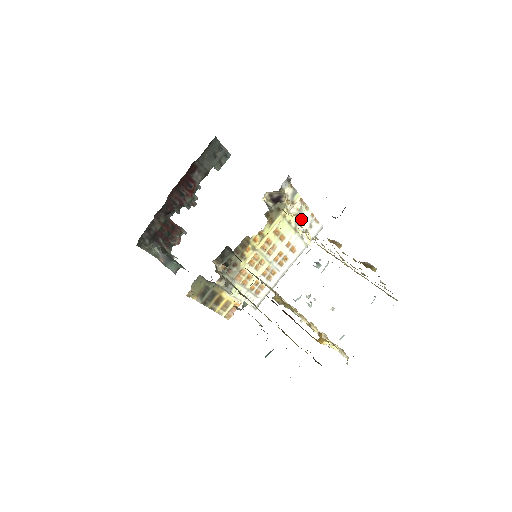
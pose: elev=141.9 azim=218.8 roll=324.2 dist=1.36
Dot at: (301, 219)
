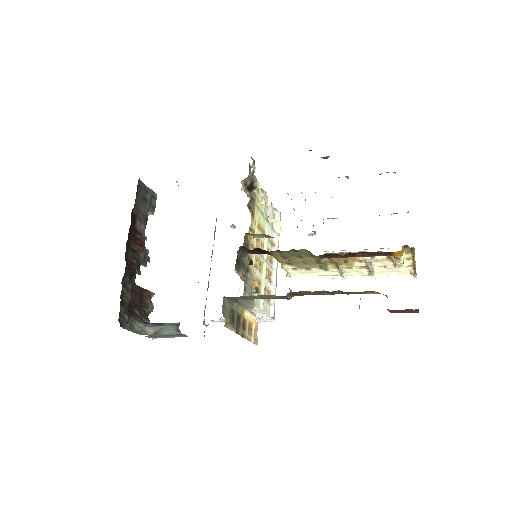
Dot at: (267, 208)
